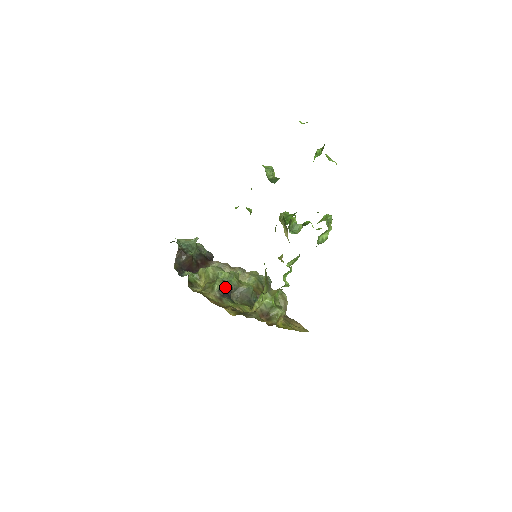
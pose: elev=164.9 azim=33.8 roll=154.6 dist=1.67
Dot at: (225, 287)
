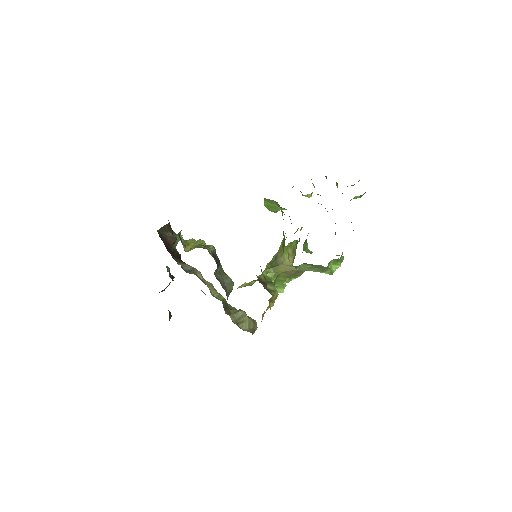
Dot at: (217, 257)
